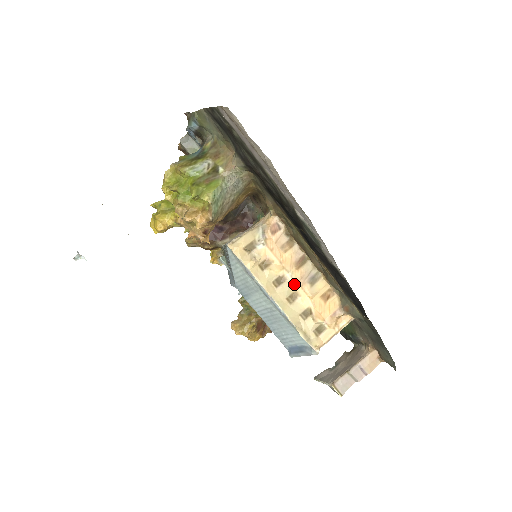
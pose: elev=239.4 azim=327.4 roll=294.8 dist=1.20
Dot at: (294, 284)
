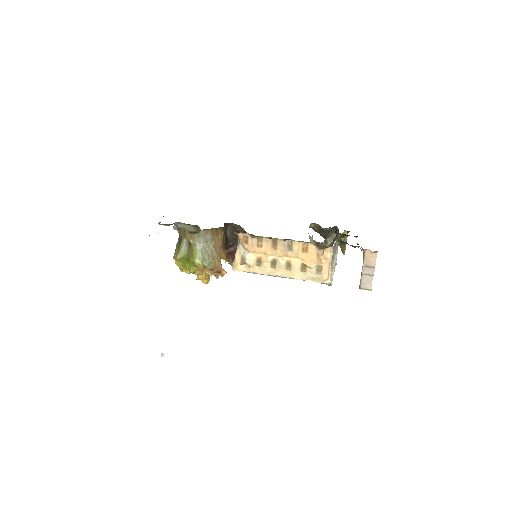
Dot at: (282, 258)
